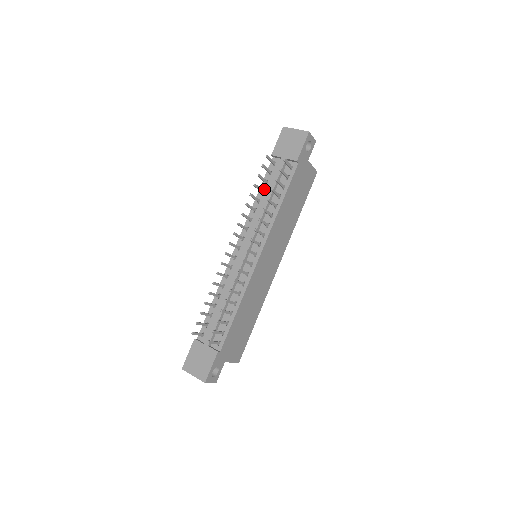
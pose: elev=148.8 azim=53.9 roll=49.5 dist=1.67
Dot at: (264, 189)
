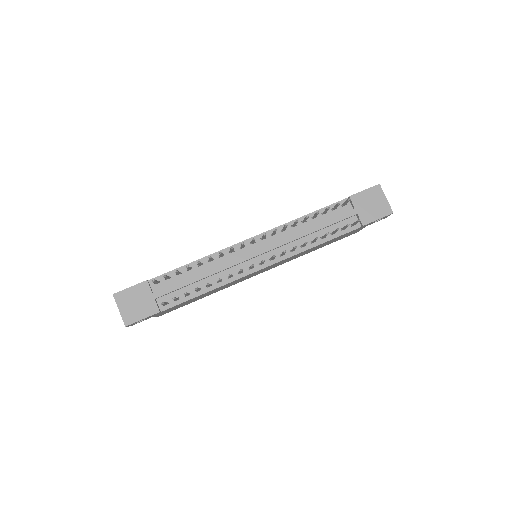
Dot at: (317, 216)
